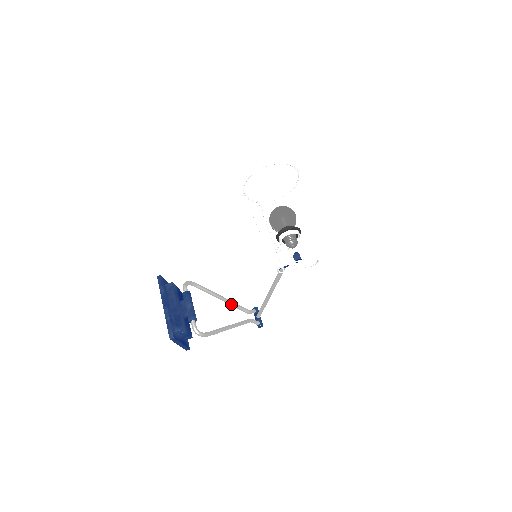
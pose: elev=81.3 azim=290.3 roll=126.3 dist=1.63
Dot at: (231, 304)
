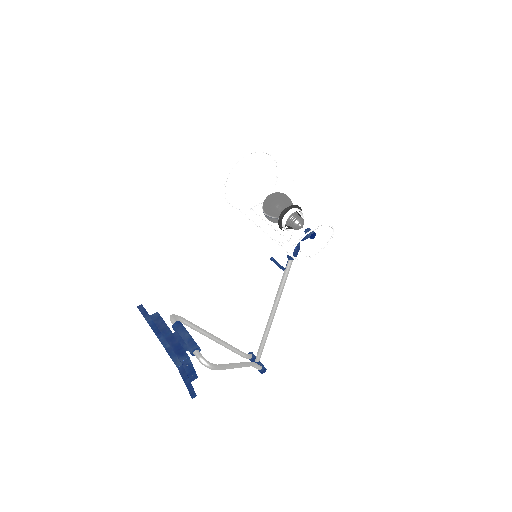
Dot at: (226, 345)
